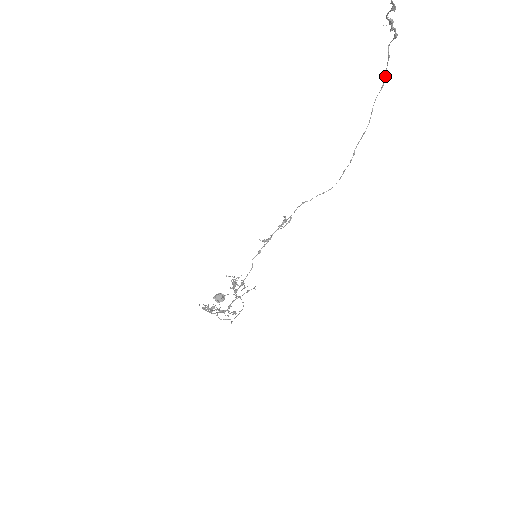
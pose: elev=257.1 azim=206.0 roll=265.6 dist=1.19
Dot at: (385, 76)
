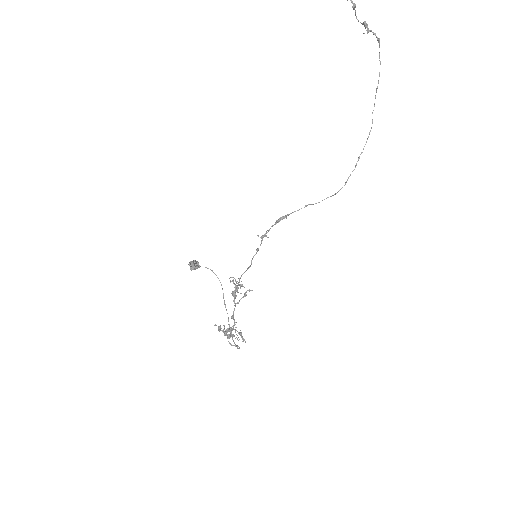
Dot at: occluded
